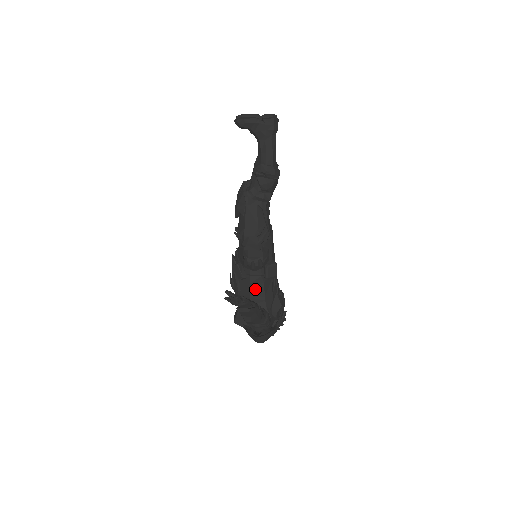
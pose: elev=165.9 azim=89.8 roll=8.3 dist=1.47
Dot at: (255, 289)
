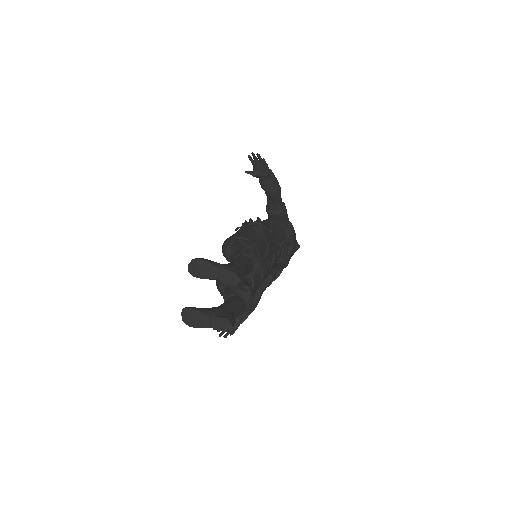
Dot at: occluded
